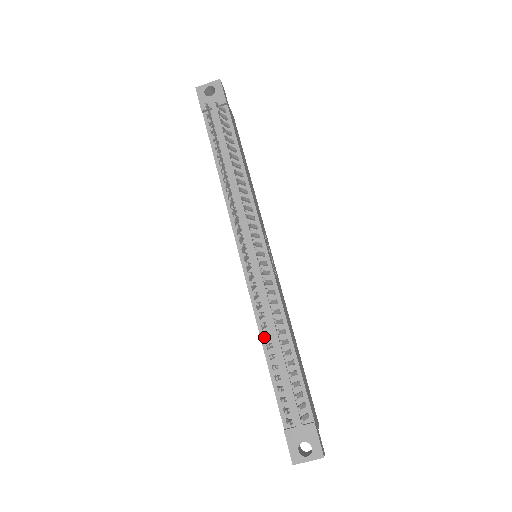
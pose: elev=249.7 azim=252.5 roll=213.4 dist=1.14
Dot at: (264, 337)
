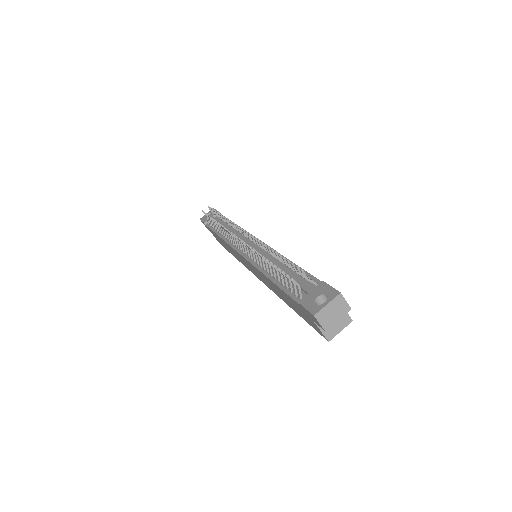
Dot at: (266, 272)
